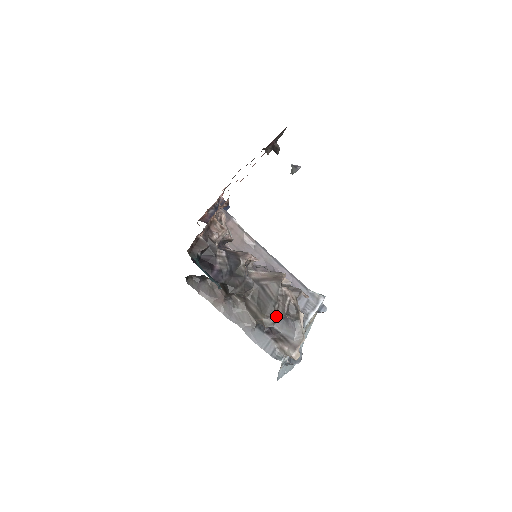
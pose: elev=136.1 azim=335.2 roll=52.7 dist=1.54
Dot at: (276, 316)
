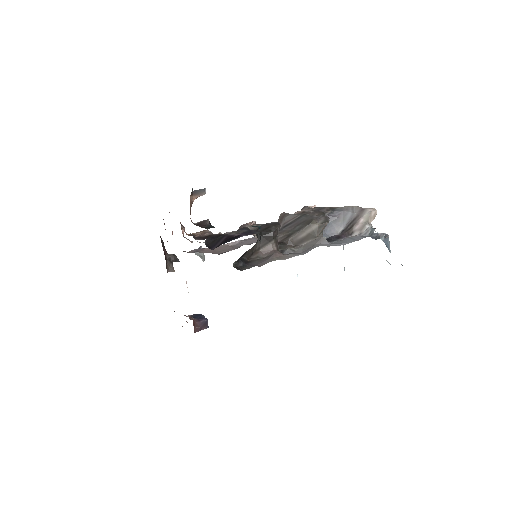
Dot at: (320, 216)
